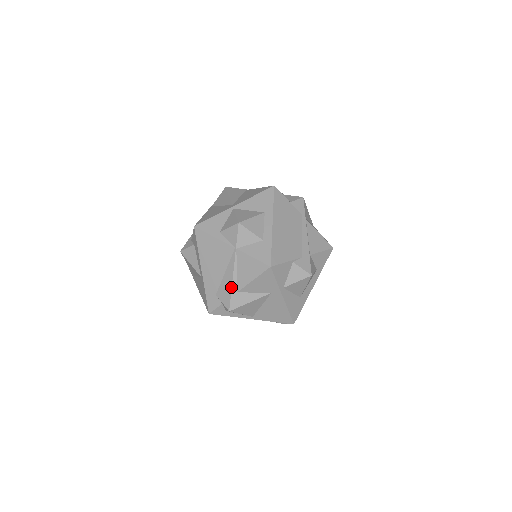
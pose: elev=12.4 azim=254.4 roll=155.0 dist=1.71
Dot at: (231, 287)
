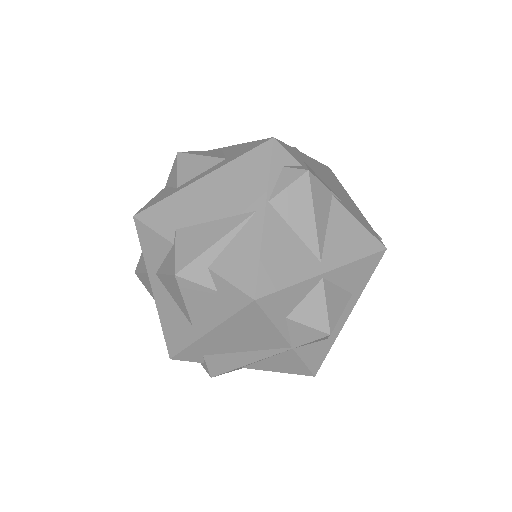
Dot at: (240, 367)
